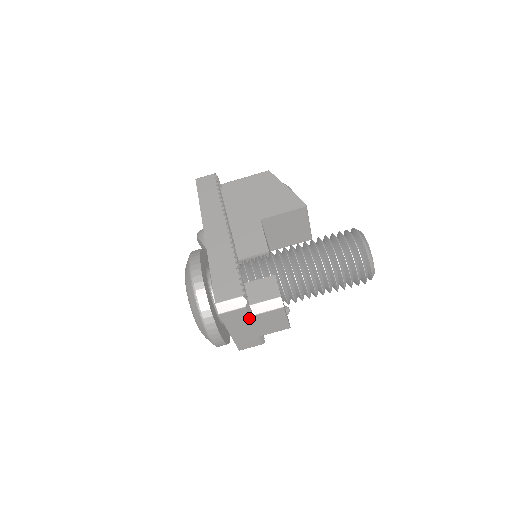
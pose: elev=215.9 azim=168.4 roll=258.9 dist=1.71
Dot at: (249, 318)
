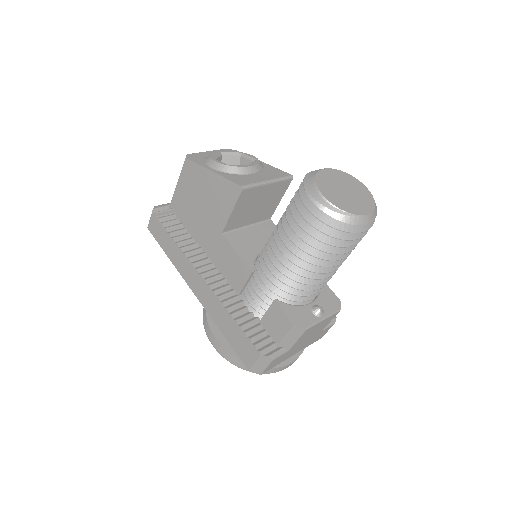
Dot at: (290, 350)
